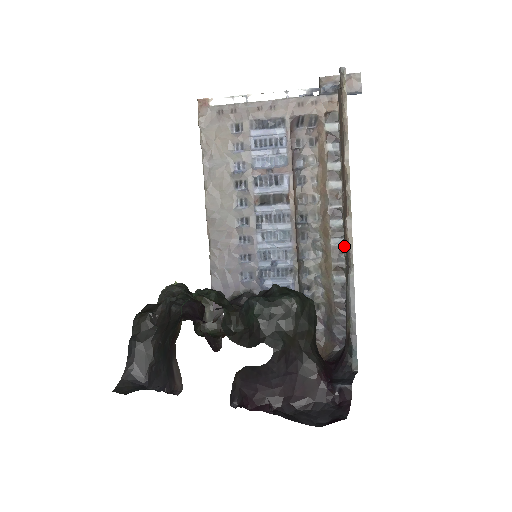
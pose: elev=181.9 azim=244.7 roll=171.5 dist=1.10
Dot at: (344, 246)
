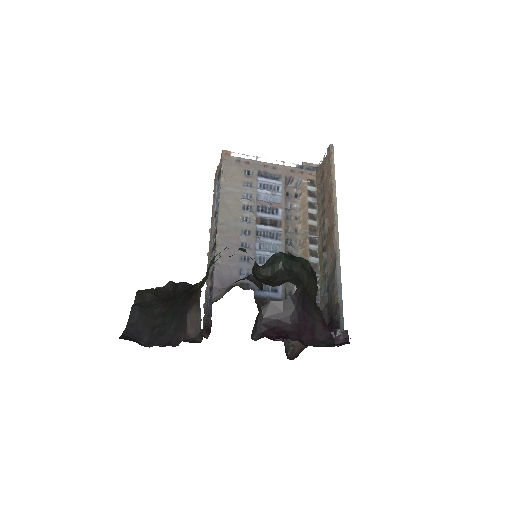
Dot at: (324, 256)
